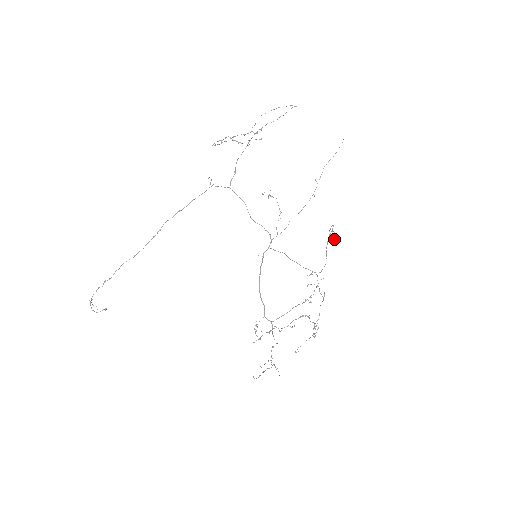
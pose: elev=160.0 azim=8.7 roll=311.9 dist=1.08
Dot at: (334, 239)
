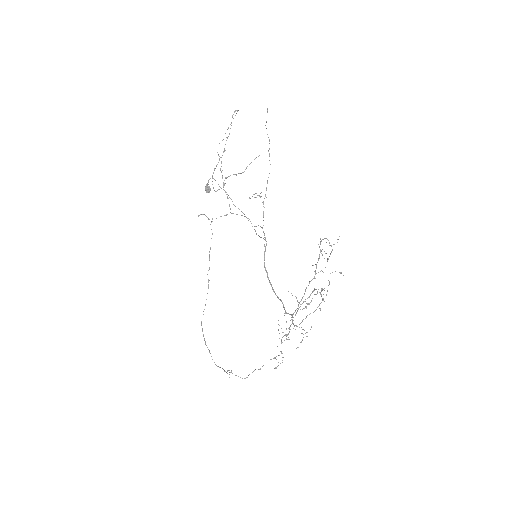
Dot at: (206, 191)
